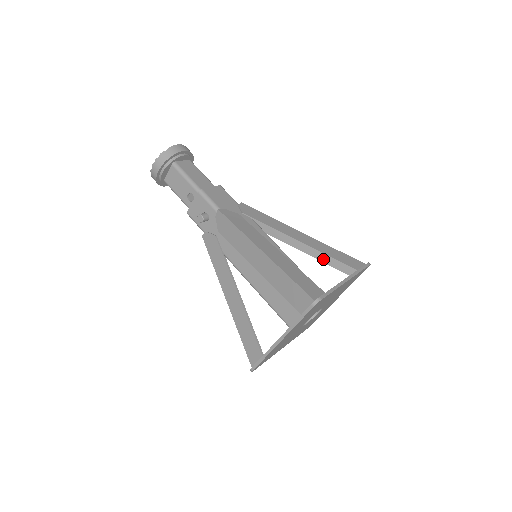
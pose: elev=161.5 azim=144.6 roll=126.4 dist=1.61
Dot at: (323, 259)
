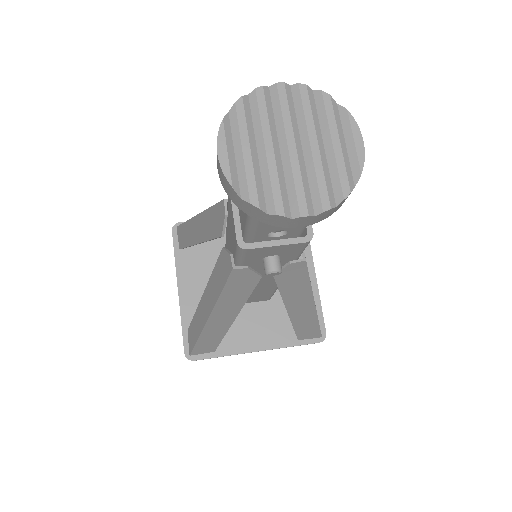
Dot at: occluded
